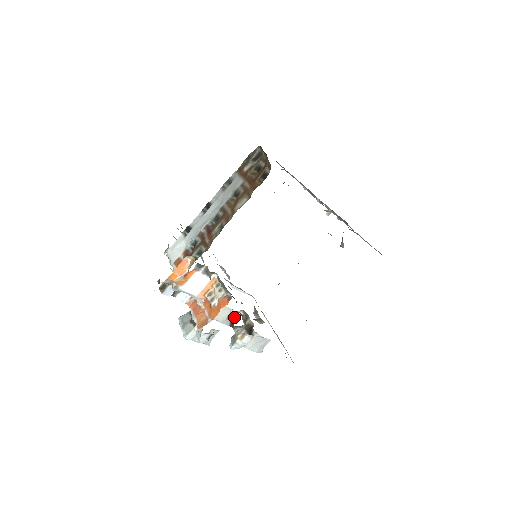
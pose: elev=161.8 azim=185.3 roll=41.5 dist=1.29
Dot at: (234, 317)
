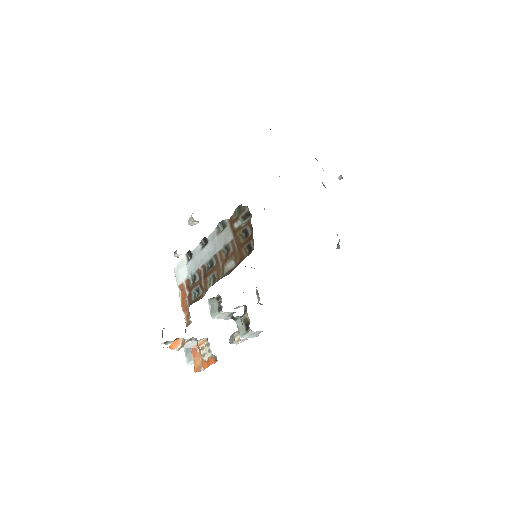
Dot at: occluded
